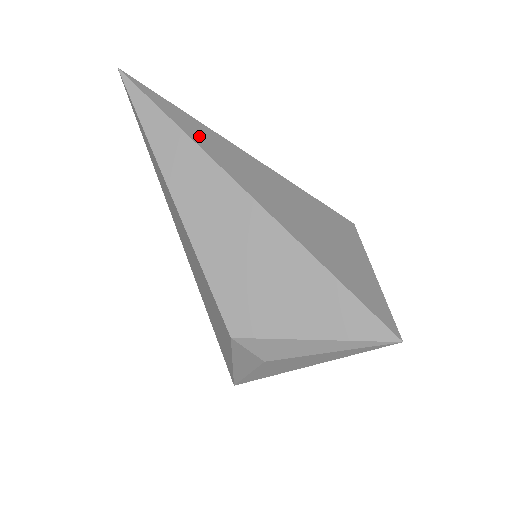
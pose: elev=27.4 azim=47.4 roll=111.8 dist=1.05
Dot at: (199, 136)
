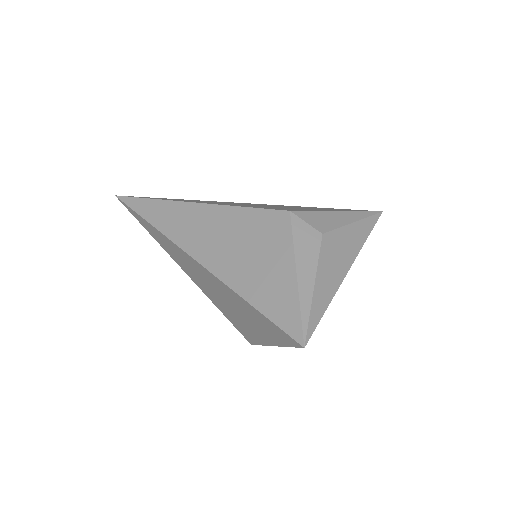
Dot at: occluded
